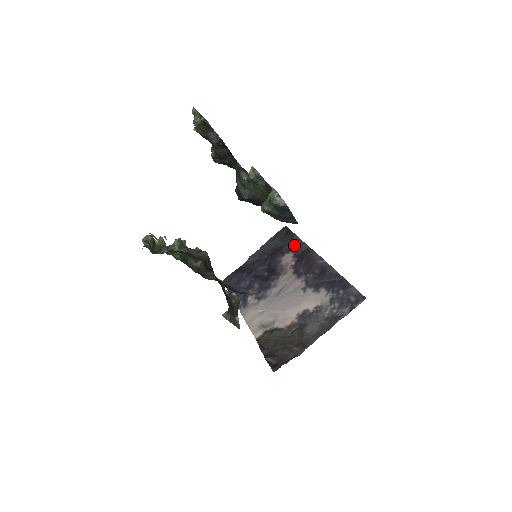
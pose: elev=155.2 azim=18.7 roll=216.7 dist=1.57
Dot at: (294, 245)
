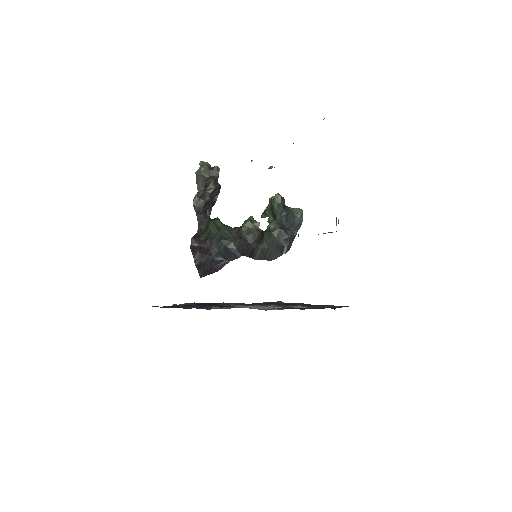
Dot at: occluded
